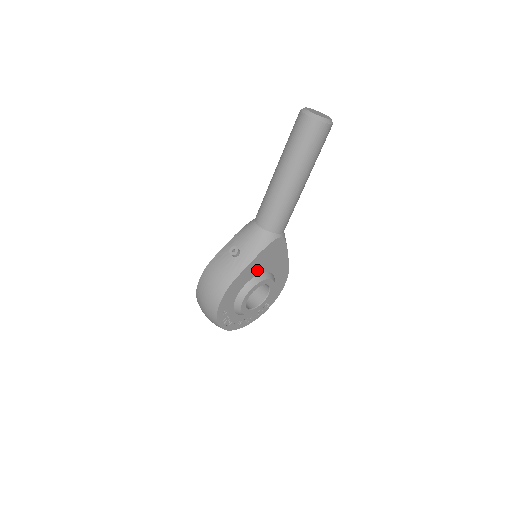
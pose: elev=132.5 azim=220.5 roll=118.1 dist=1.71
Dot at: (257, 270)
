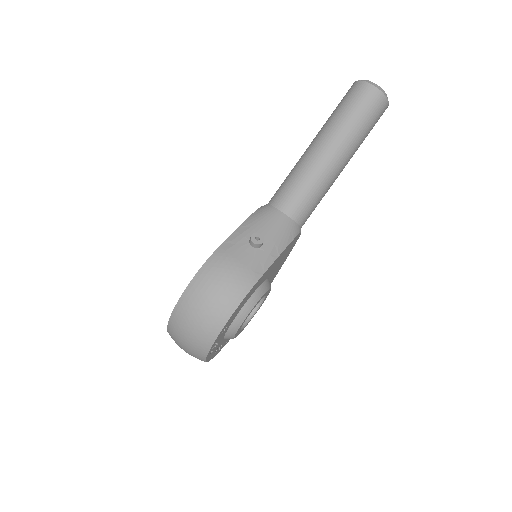
Dot at: (269, 272)
